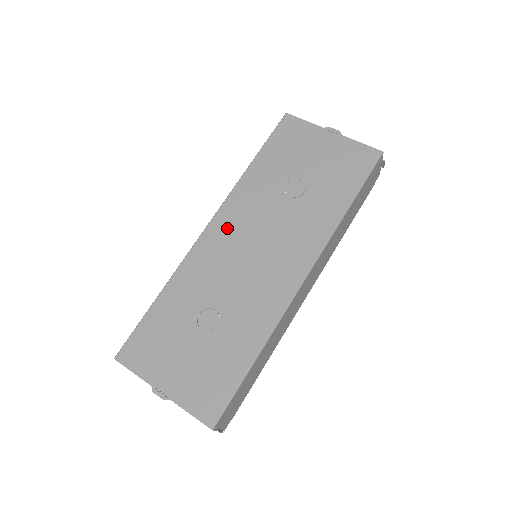
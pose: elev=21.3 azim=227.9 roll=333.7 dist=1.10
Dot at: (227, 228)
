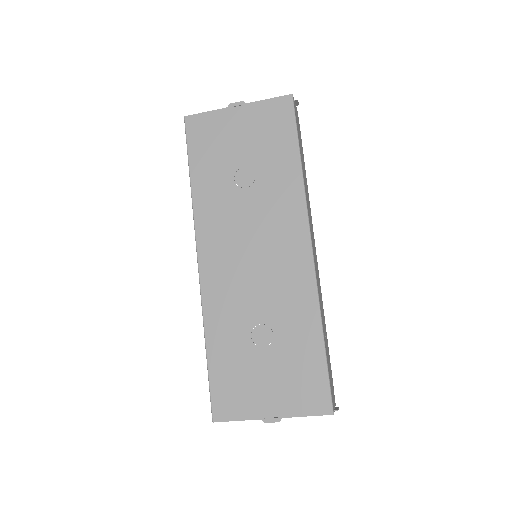
Dot at: (216, 252)
